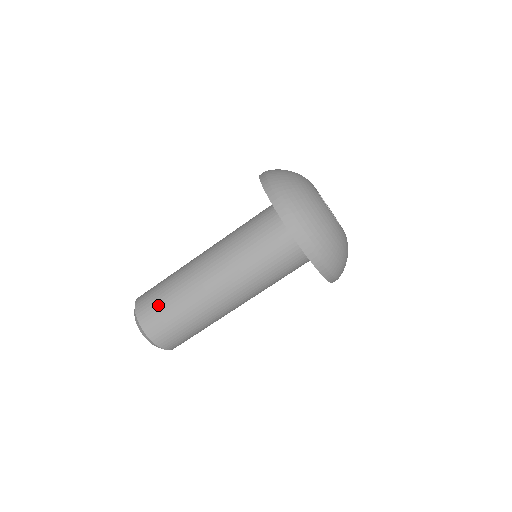
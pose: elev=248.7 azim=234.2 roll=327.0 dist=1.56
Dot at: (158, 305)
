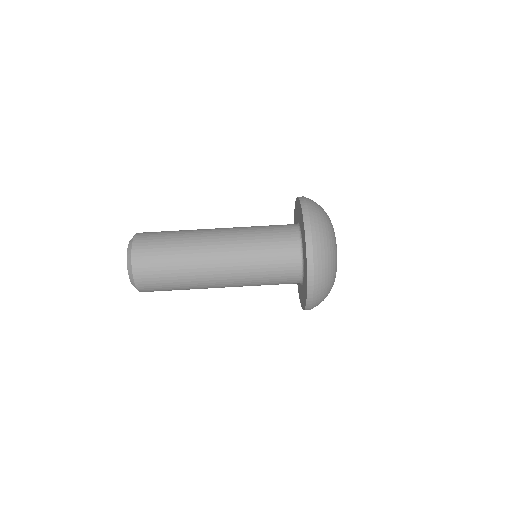
Dot at: occluded
